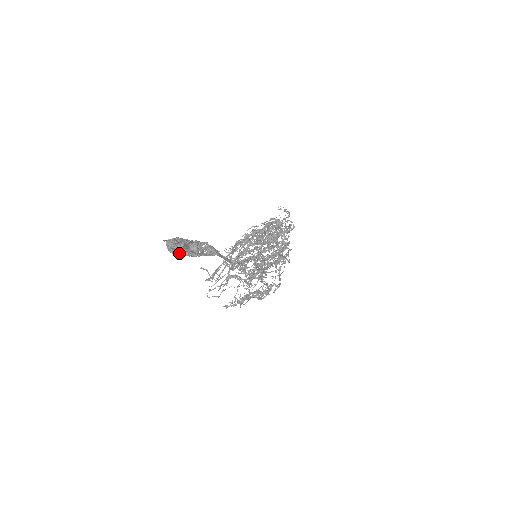
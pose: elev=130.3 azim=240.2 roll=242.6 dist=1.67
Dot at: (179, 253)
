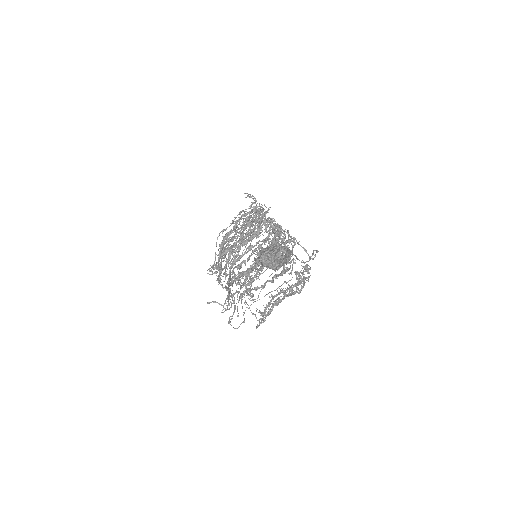
Dot at: (279, 265)
